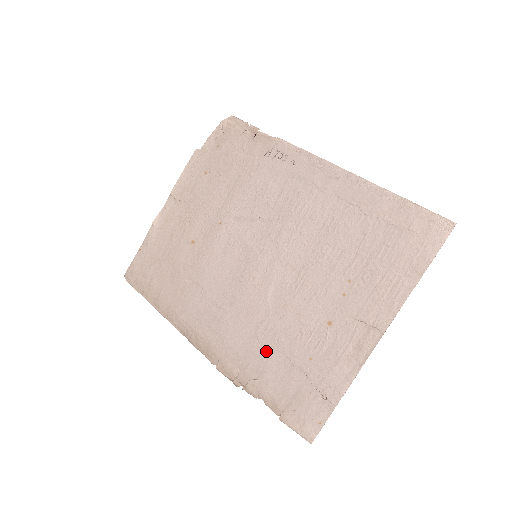
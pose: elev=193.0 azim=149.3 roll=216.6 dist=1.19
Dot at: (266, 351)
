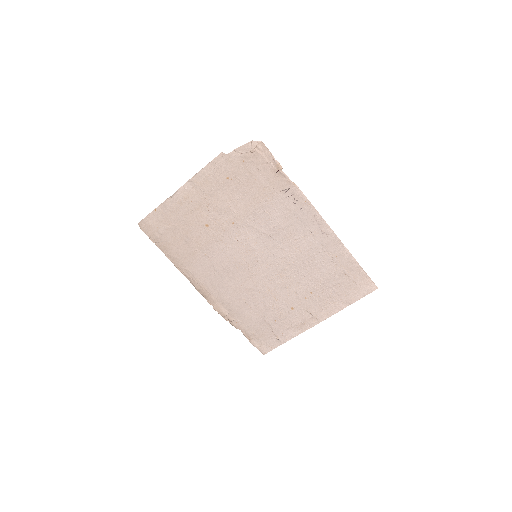
Dot at: (249, 309)
